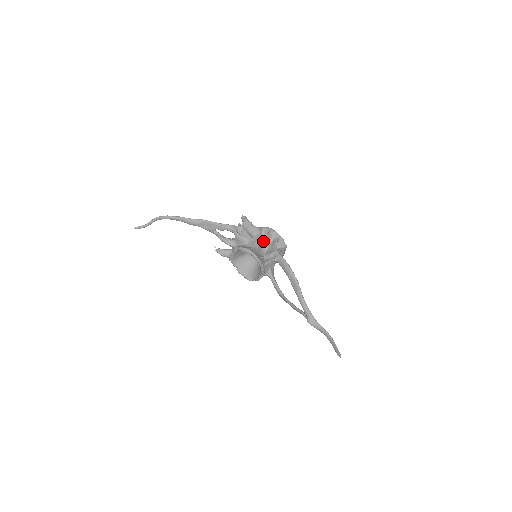
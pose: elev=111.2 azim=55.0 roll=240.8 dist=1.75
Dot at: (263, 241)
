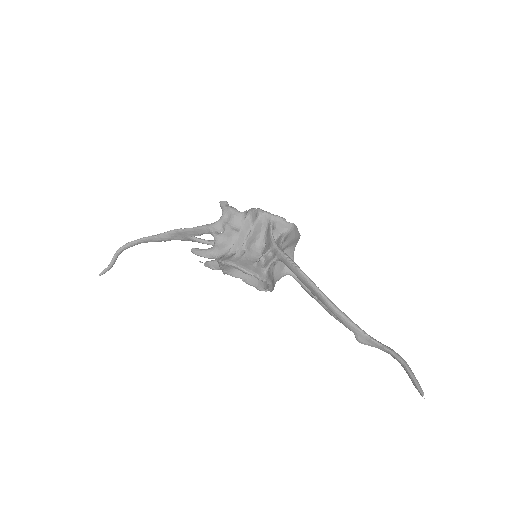
Dot at: (251, 235)
